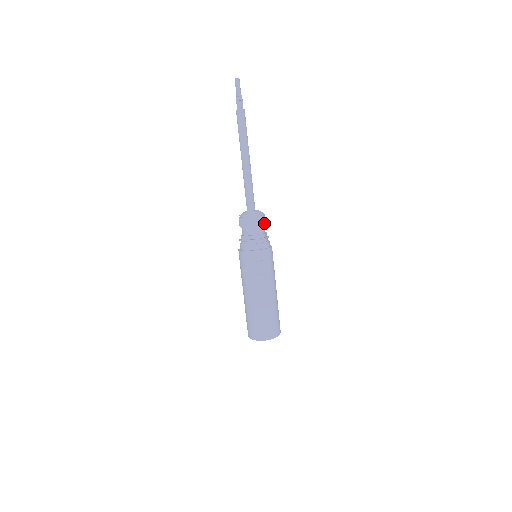
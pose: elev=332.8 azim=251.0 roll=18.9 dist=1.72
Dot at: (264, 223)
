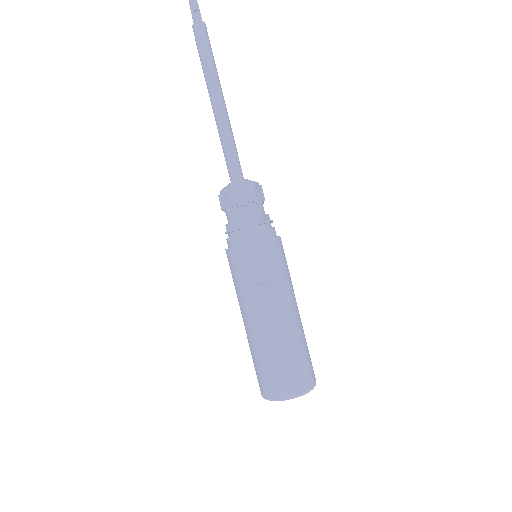
Dot at: (259, 198)
